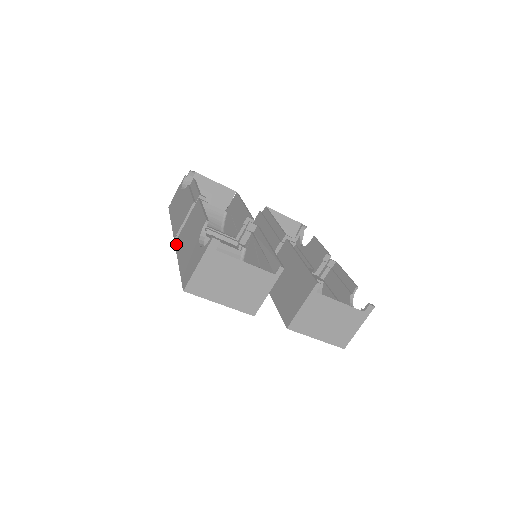
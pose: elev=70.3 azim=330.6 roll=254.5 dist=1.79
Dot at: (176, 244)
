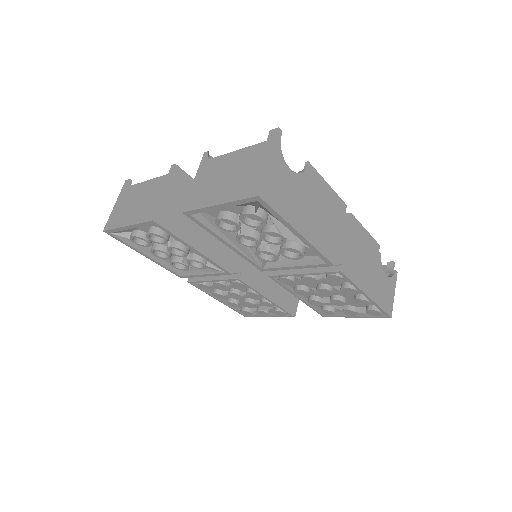
Dot at: occluded
